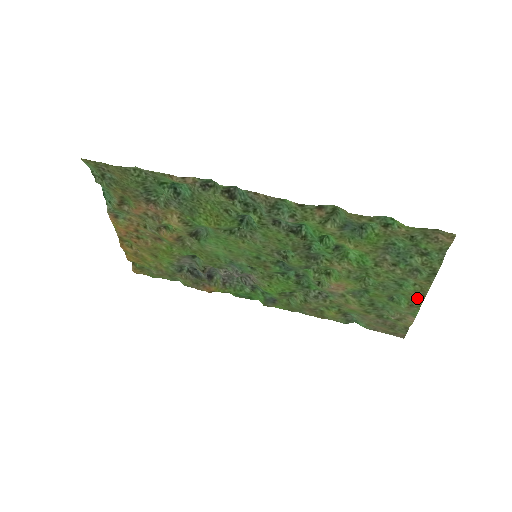
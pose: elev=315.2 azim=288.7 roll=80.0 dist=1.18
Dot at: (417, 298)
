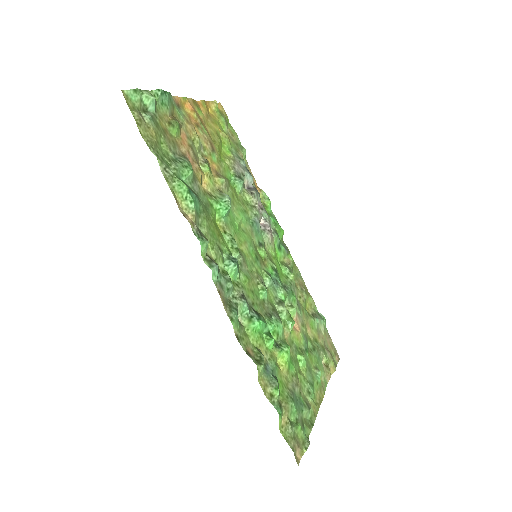
Dot at: (320, 395)
